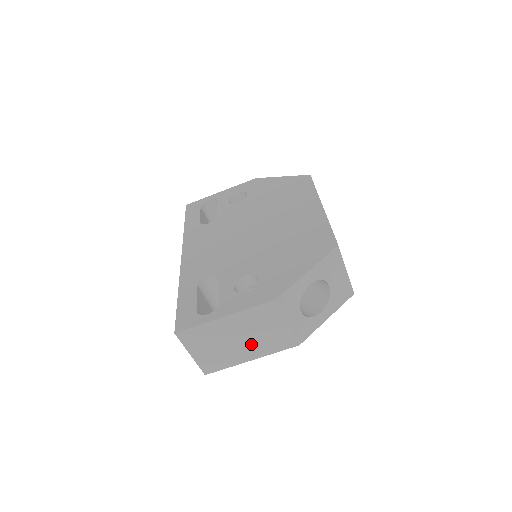
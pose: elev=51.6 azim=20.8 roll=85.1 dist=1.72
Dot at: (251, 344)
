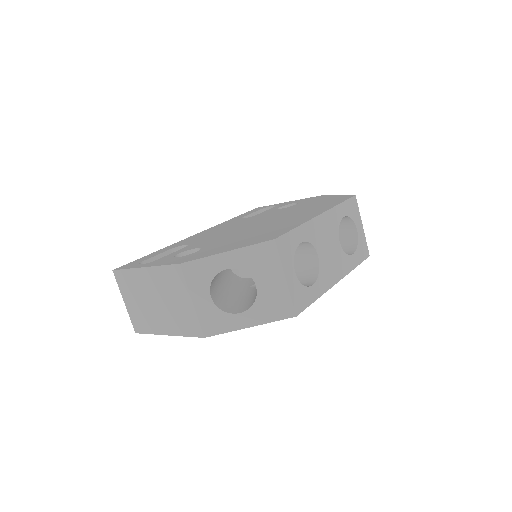
Dot at: (165, 313)
